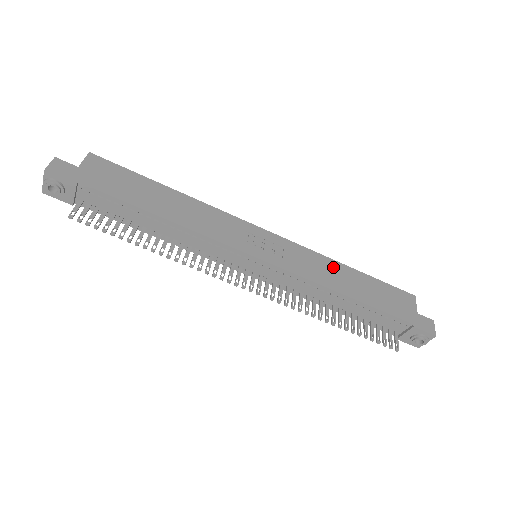
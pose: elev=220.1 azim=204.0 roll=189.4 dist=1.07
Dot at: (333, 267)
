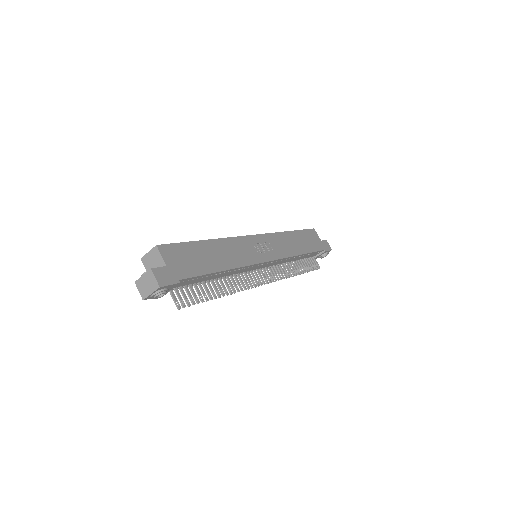
Dot at: (288, 238)
